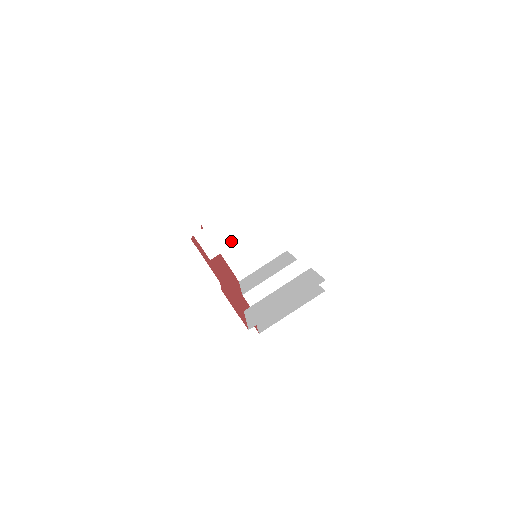
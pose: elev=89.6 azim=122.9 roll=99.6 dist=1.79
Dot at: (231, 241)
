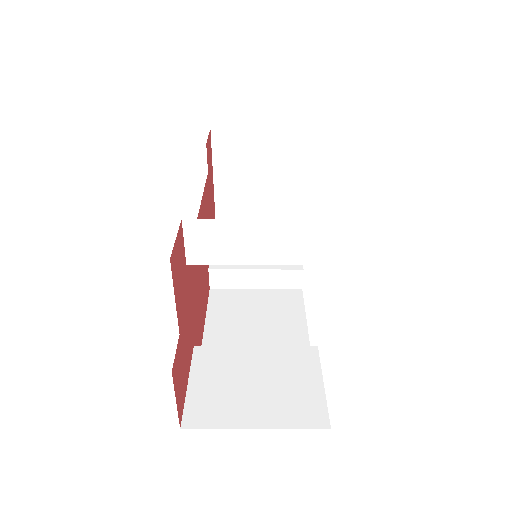
Dot at: (234, 258)
